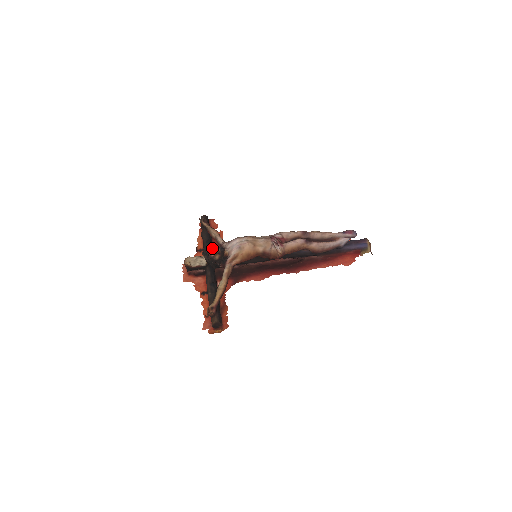
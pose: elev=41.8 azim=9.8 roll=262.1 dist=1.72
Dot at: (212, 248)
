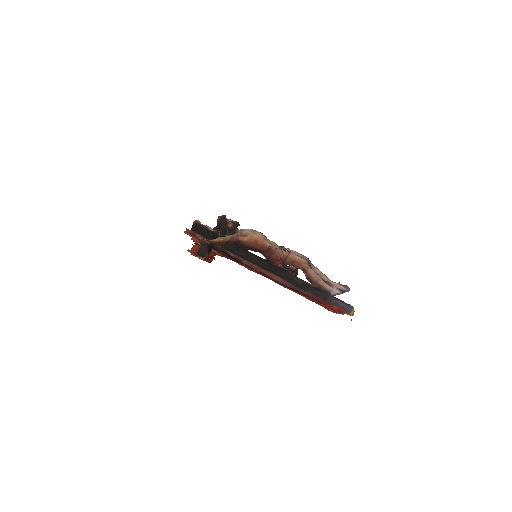
Dot at: occluded
